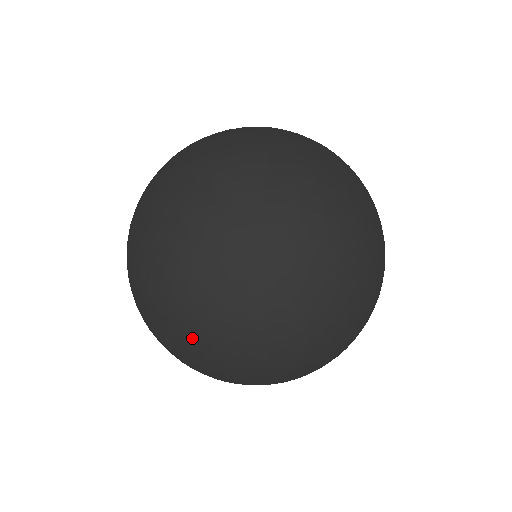
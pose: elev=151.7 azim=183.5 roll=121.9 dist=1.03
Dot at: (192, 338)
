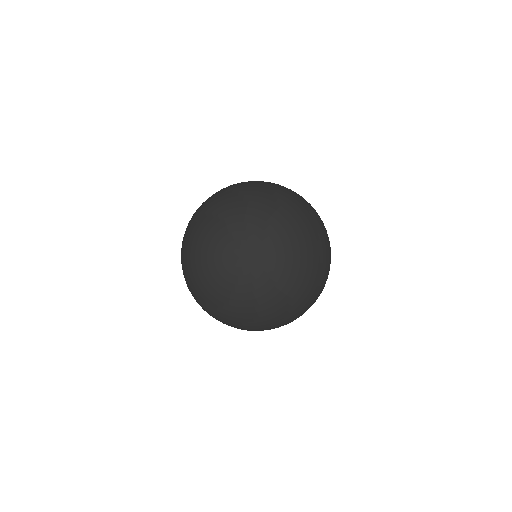
Dot at: (208, 230)
